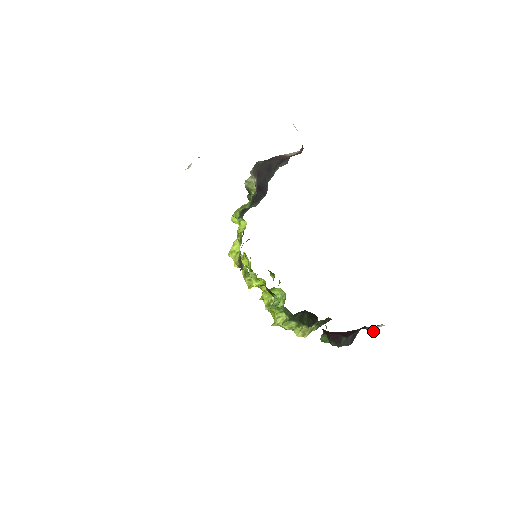
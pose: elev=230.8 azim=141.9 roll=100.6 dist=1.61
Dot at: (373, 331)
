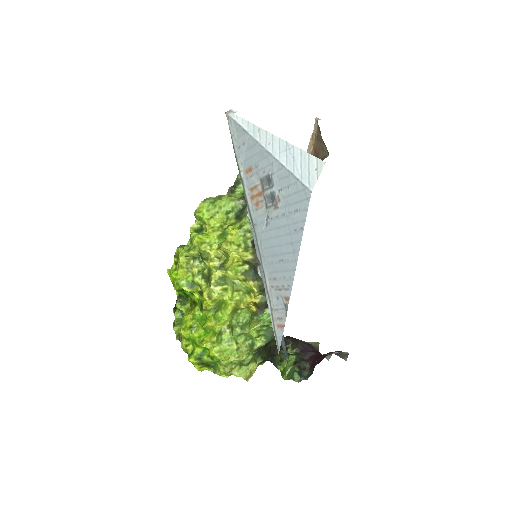
Dot at: occluded
